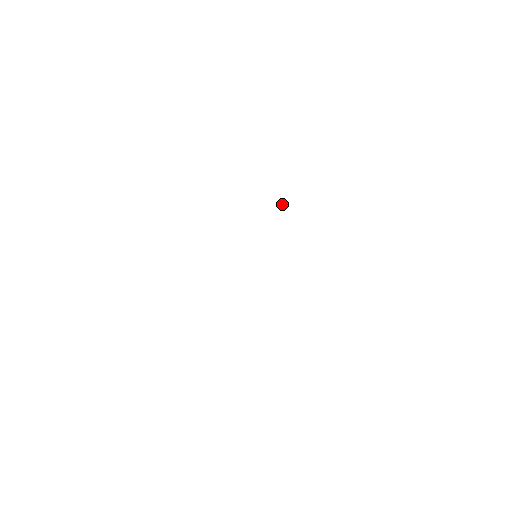
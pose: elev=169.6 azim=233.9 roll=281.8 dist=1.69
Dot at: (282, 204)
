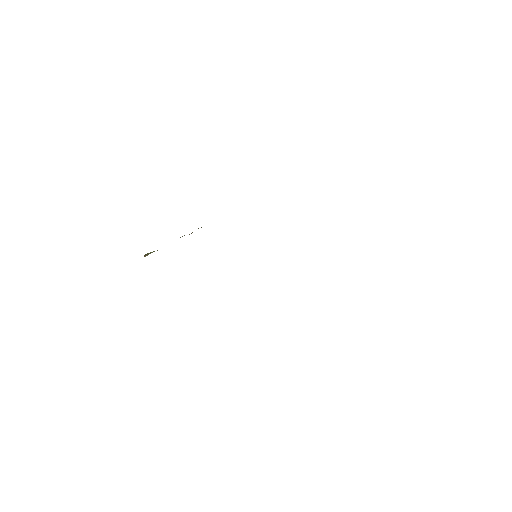
Dot at: occluded
